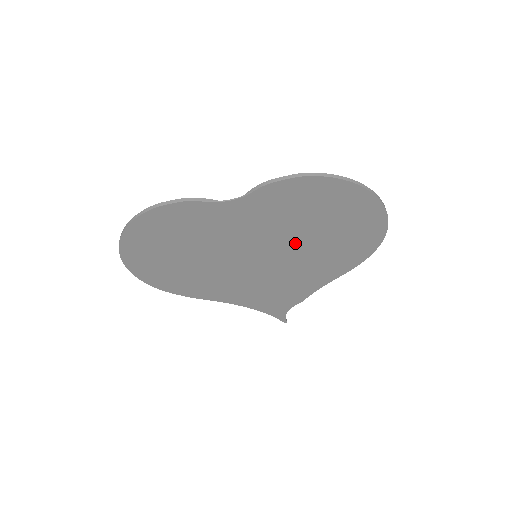
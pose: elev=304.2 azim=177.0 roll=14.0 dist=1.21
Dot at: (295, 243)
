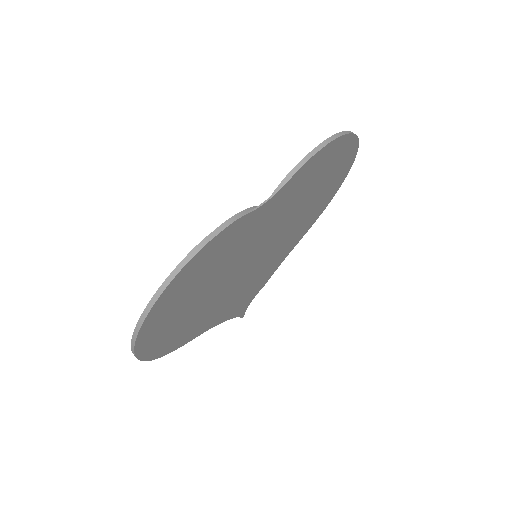
Dot at: (290, 222)
